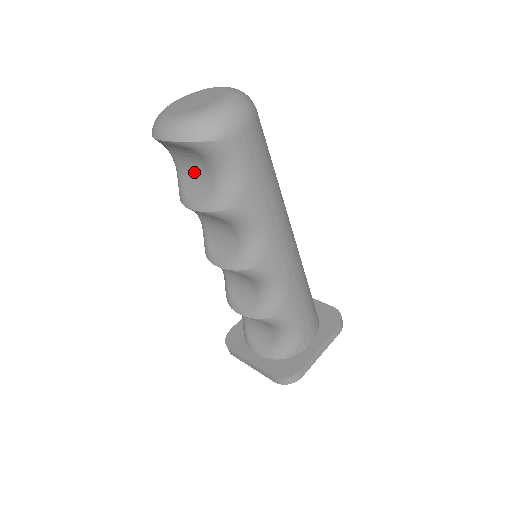
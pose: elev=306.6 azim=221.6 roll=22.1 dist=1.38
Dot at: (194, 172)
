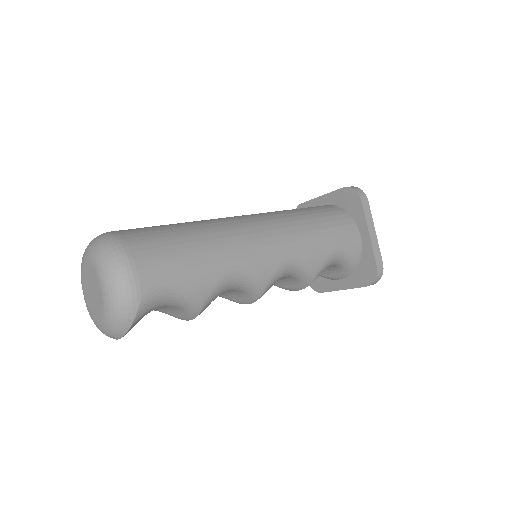
Dot at: occluded
